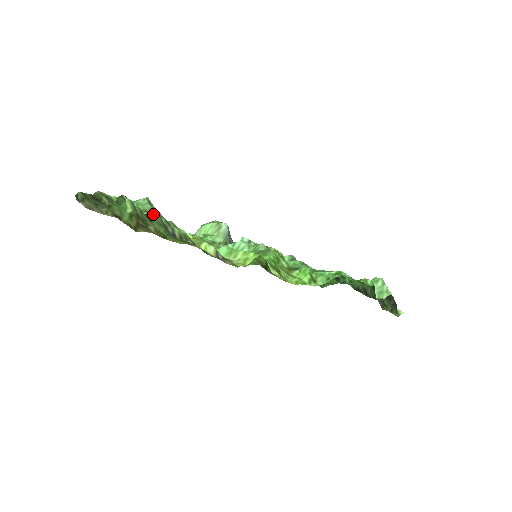
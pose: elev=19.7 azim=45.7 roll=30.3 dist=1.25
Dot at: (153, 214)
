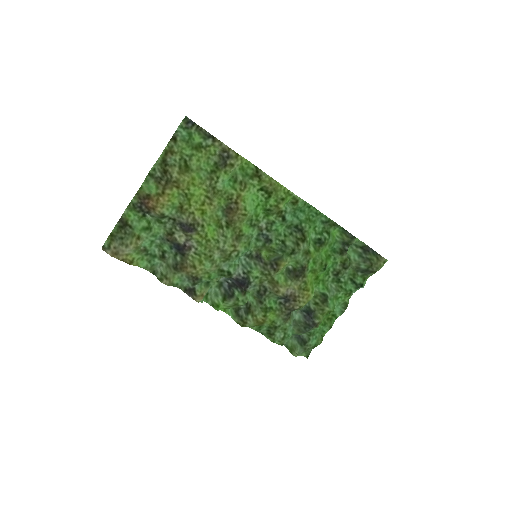
Dot at: (176, 133)
